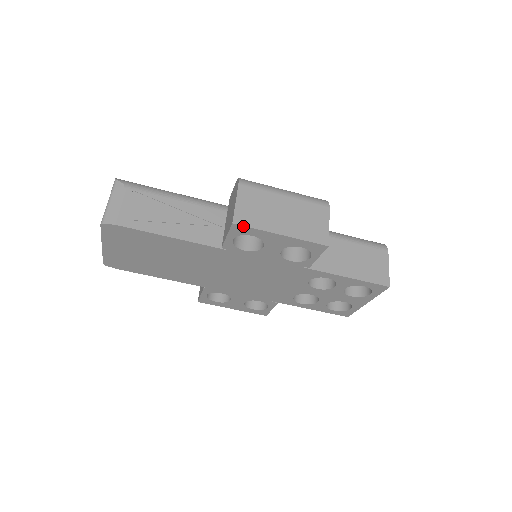
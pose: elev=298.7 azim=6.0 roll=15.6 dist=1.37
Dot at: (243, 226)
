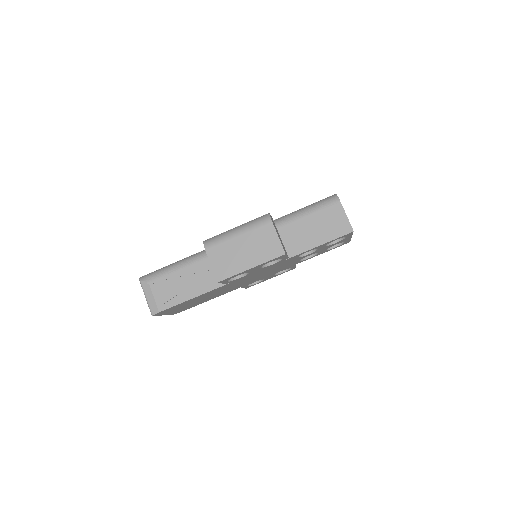
Dot at: (225, 279)
